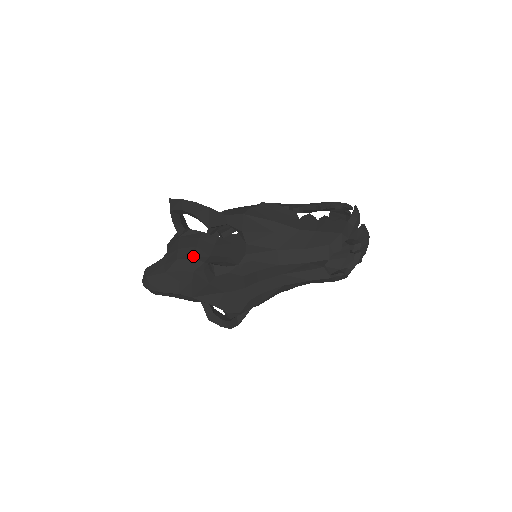
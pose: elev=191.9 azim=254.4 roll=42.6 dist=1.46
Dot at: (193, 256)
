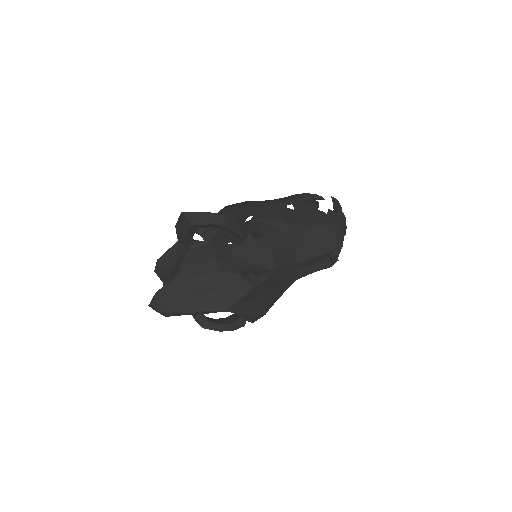
Dot at: (218, 269)
